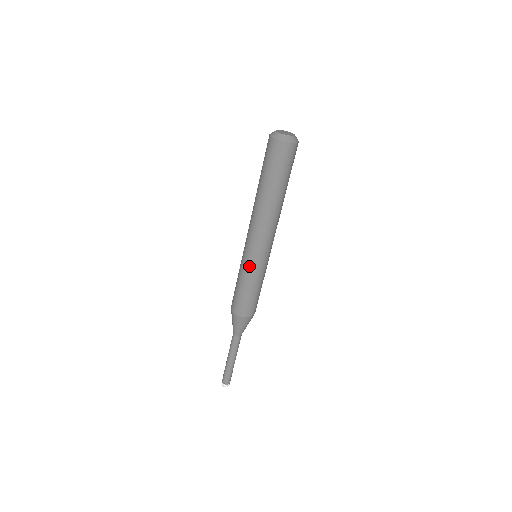
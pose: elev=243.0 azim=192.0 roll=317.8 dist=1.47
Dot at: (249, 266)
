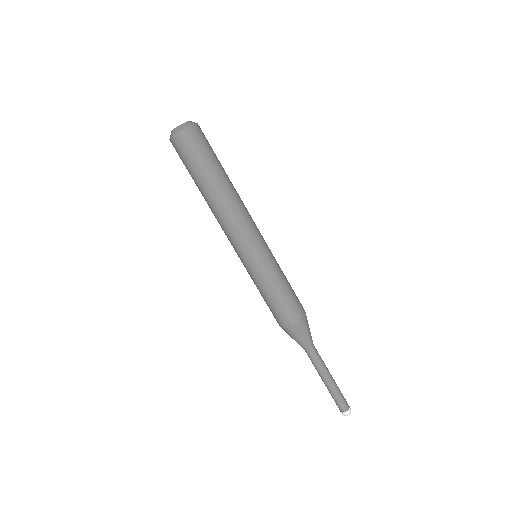
Dot at: (264, 263)
